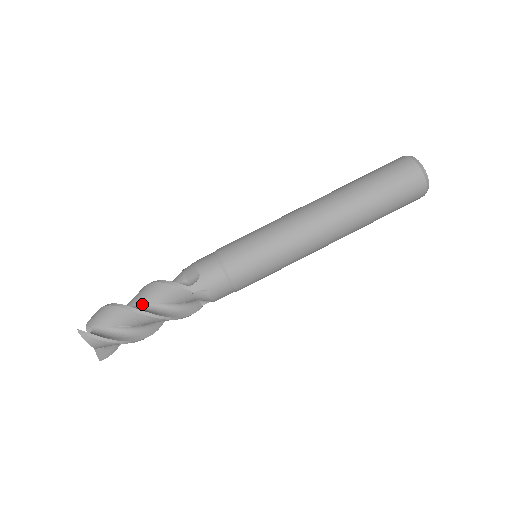
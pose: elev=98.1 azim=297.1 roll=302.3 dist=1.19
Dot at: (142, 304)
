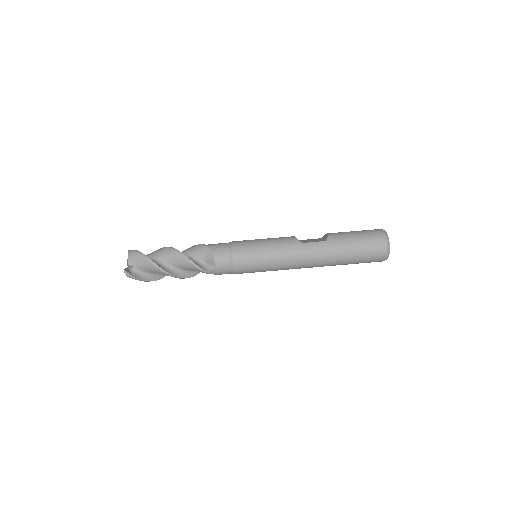
Dot at: (170, 264)
